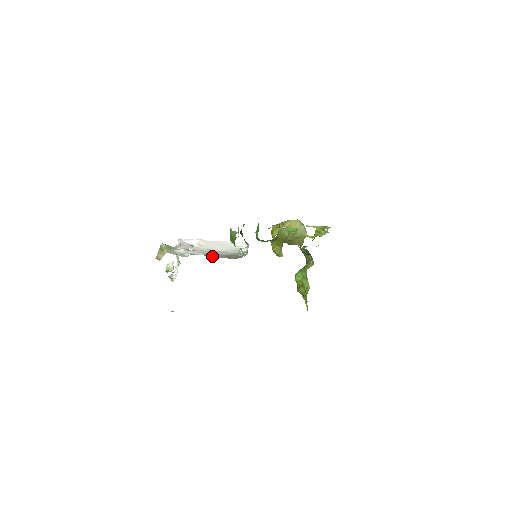
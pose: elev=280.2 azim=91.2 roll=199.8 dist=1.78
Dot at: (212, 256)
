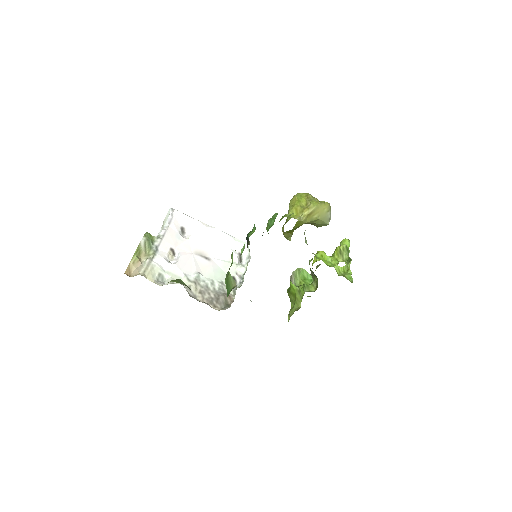
Dot at: (196, 292)
